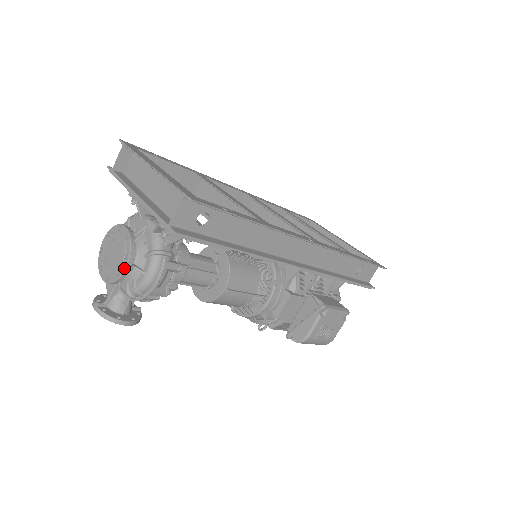
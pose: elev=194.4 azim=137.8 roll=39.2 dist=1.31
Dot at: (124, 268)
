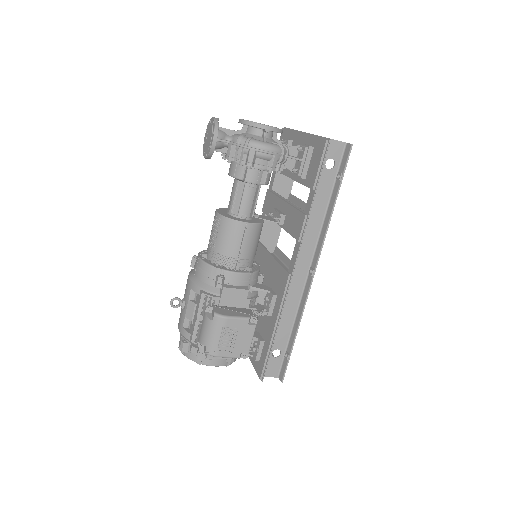
Dot at: (268, 125)
